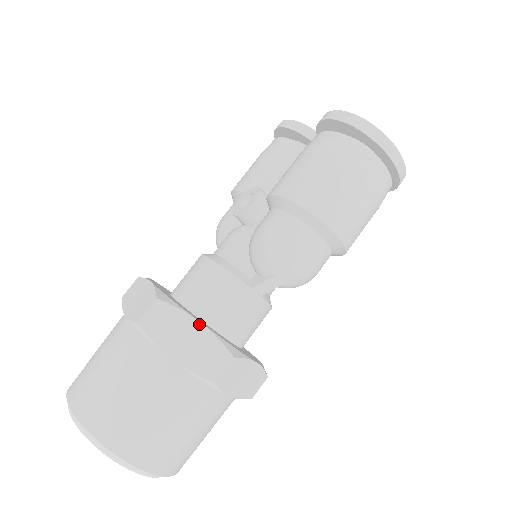
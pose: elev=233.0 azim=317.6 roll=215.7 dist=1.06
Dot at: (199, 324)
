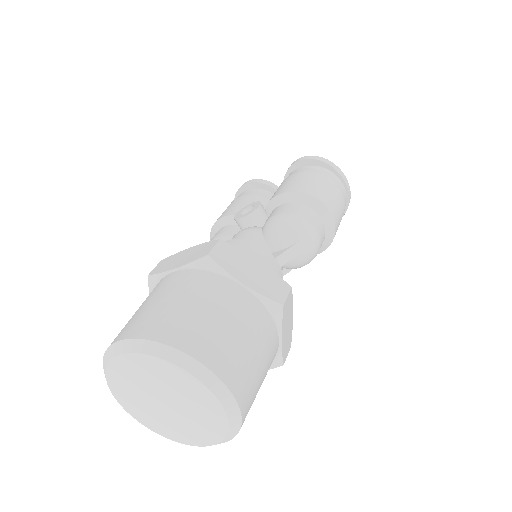
Dot at: (258, 261)
